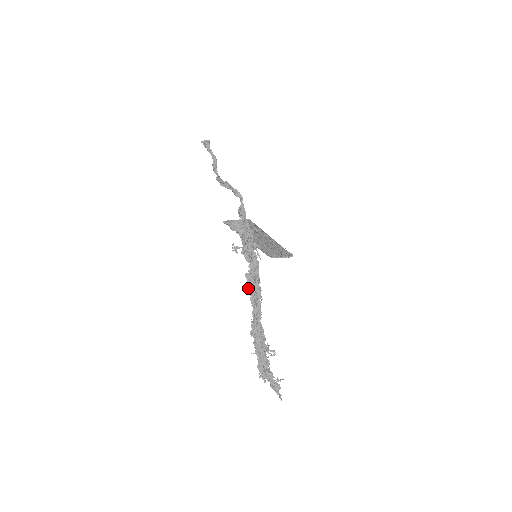
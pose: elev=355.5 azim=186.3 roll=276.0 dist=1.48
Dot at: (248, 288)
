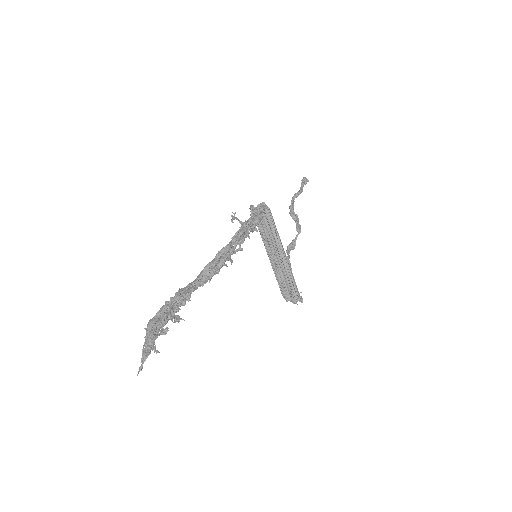
Dot at: occluded
